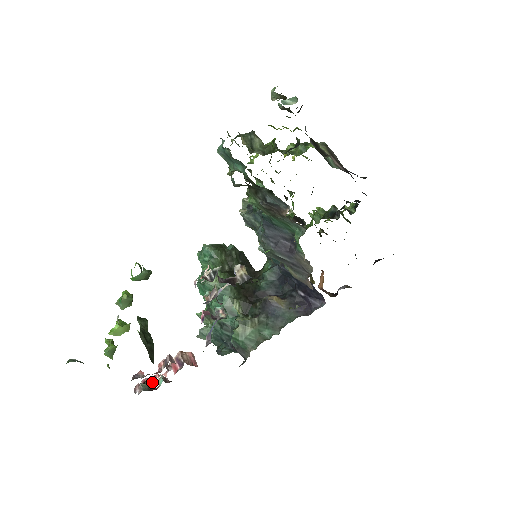
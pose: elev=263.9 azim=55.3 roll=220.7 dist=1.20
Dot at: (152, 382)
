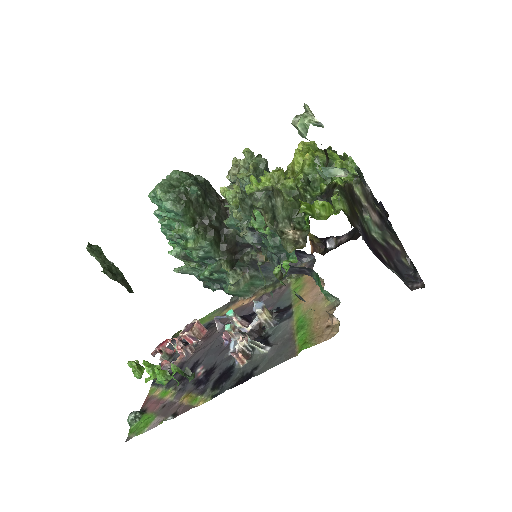
Dot at: occluded
